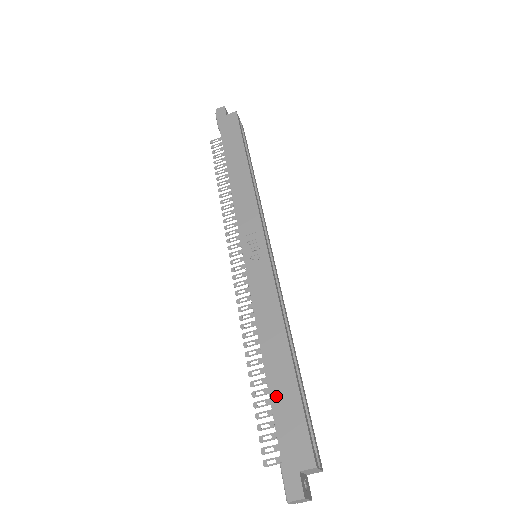
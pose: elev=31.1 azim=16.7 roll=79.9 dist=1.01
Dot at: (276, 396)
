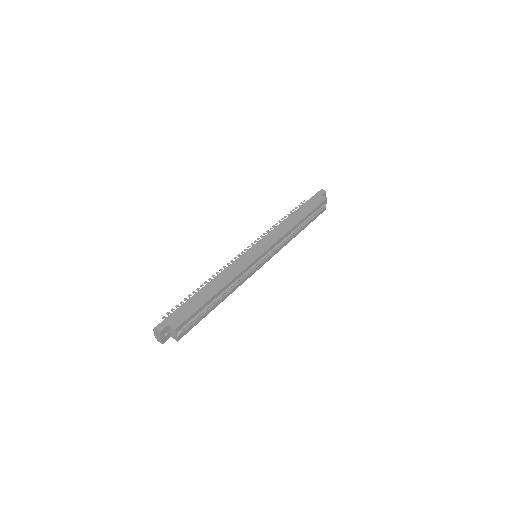
Dot at: (194, 299)
